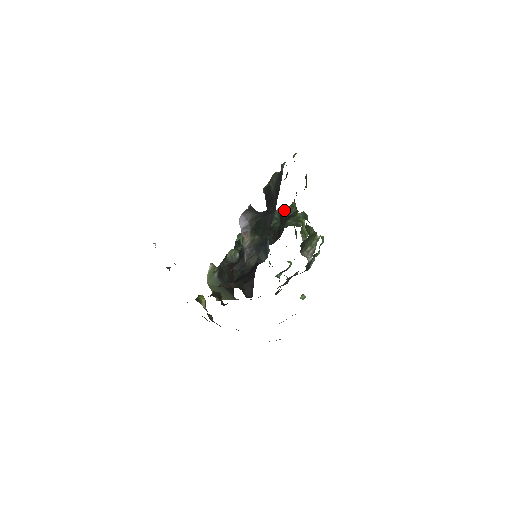
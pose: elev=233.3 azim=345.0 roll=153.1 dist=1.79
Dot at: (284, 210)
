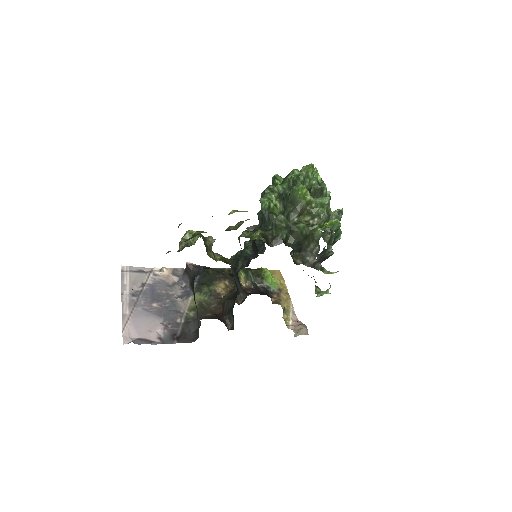
Dot at: occluded
